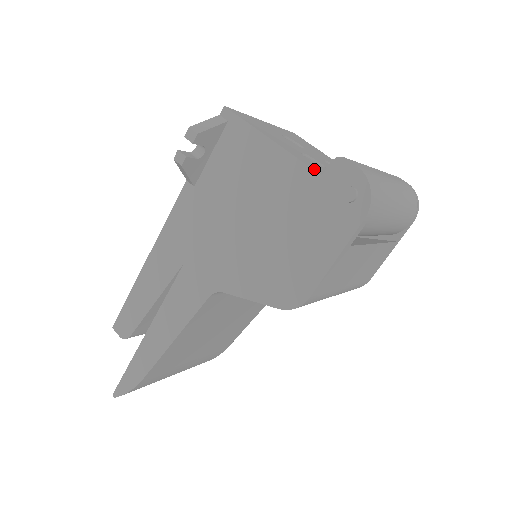
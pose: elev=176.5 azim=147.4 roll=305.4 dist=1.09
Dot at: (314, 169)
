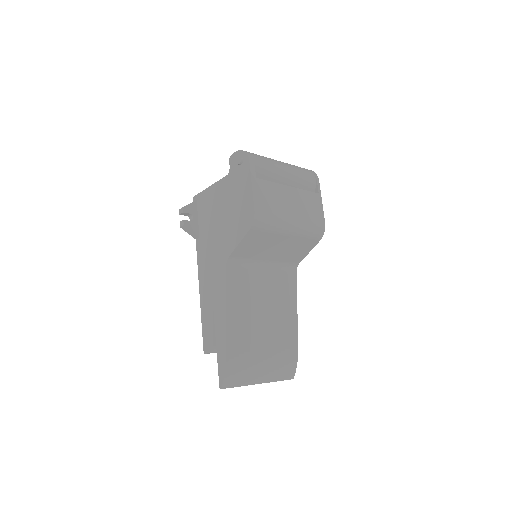
Dot at: occluded
